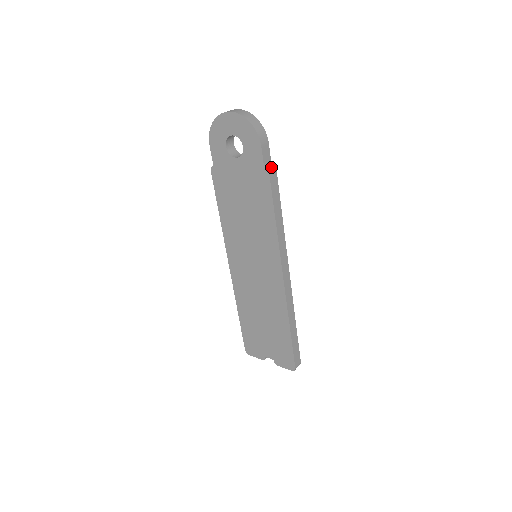
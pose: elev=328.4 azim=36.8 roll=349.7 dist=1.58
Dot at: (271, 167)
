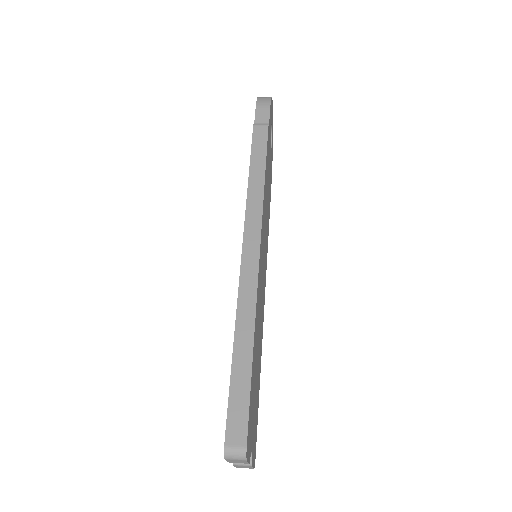
Dot at: (263, 124)
